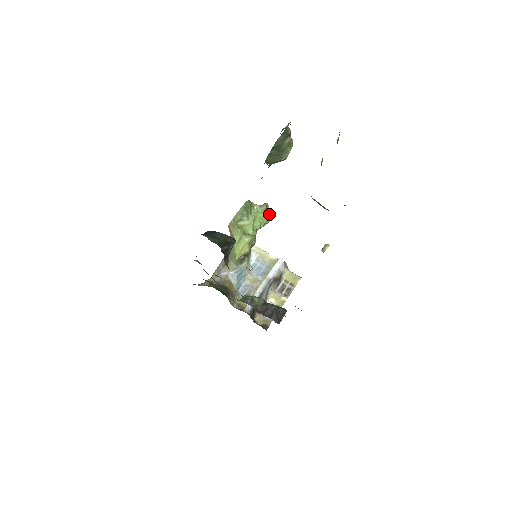
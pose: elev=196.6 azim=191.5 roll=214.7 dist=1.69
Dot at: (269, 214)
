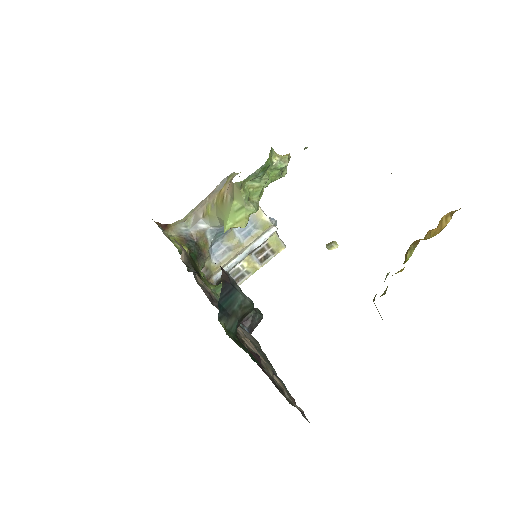
Dot at: (286, 168)
